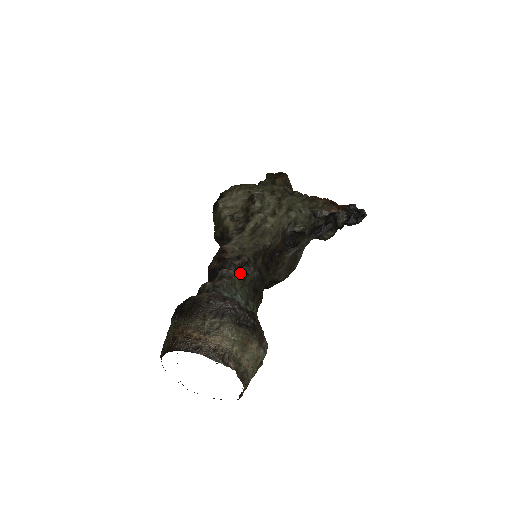
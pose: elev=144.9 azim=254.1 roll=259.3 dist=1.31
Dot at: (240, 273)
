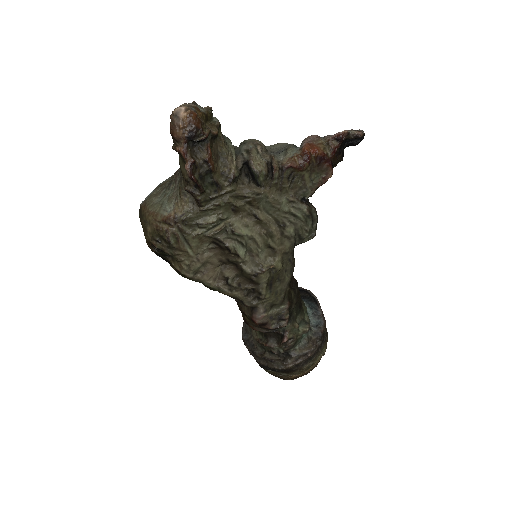
Dot at: occluded
